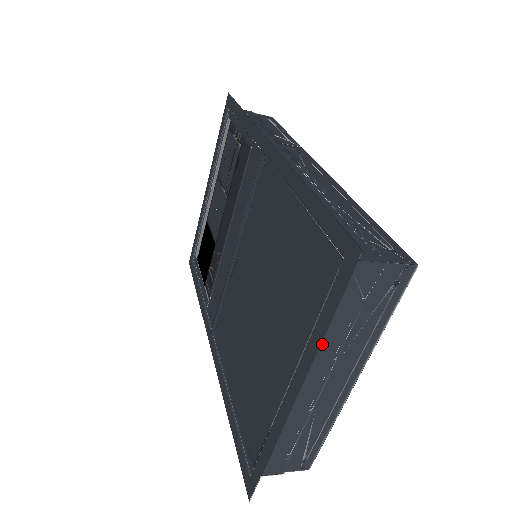
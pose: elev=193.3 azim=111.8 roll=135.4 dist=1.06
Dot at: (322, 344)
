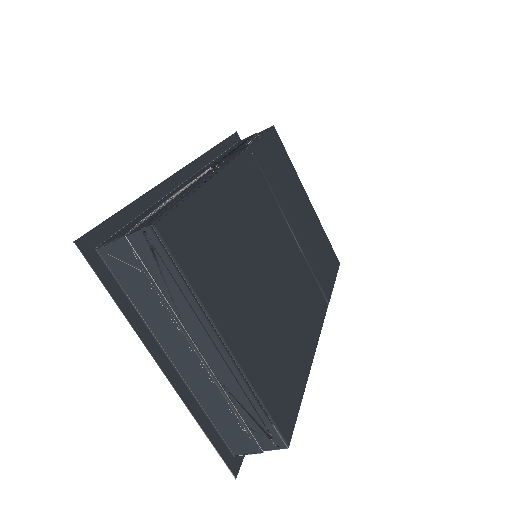
Dot at: (155, 319)
